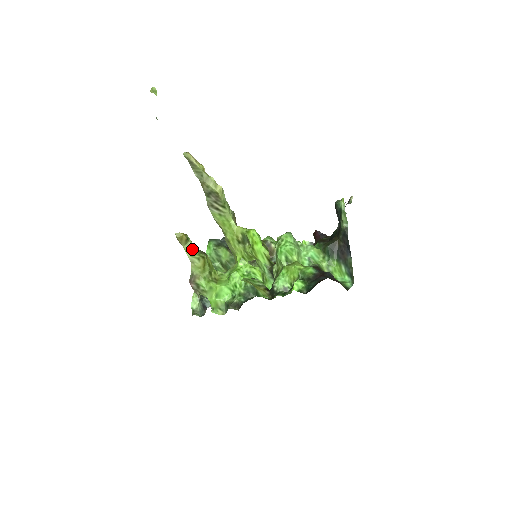
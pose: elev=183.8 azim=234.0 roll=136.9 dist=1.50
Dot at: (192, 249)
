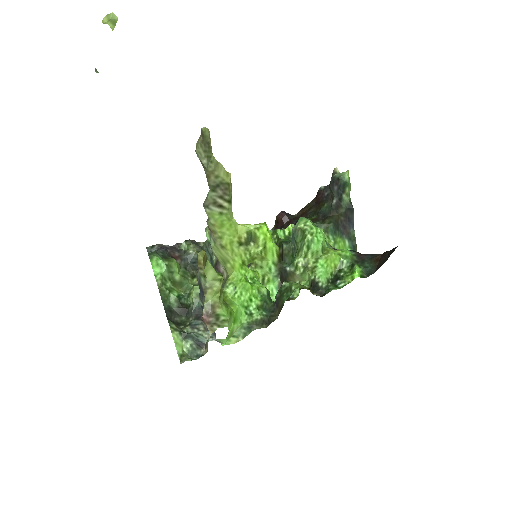
Dot at: (213, 269)
